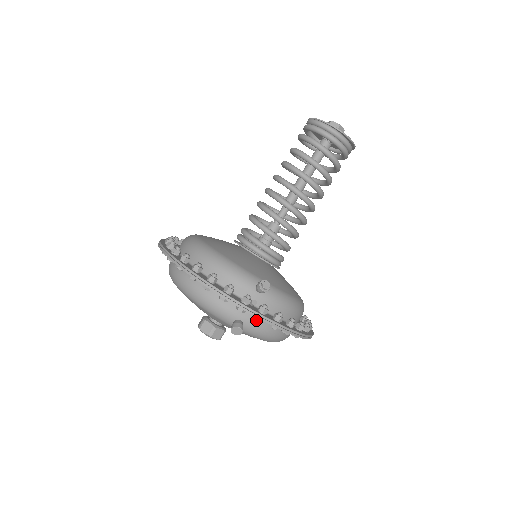
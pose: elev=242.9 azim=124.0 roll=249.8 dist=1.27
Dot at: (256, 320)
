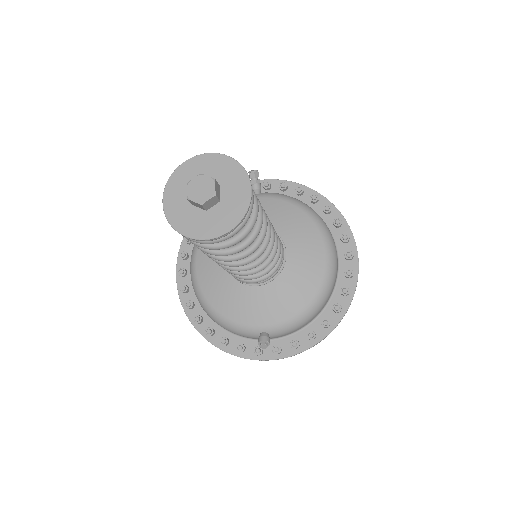
Dot at: occluded
